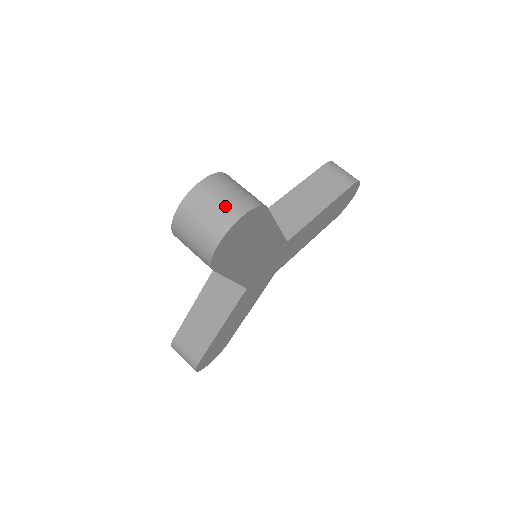
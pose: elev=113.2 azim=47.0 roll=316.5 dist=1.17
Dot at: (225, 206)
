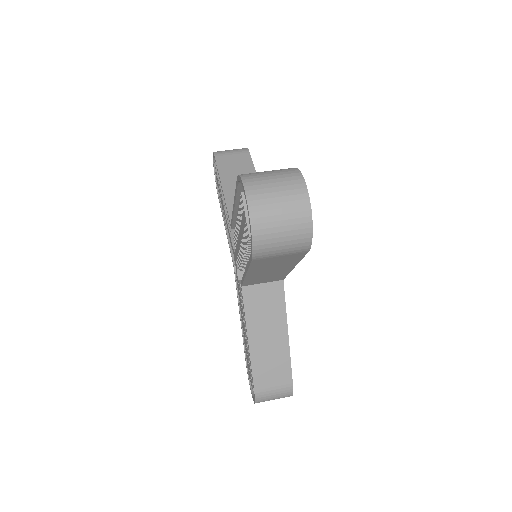
Dot at: (285, 186)
